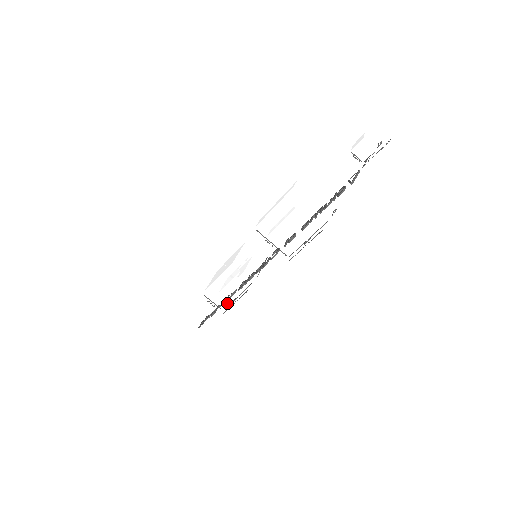
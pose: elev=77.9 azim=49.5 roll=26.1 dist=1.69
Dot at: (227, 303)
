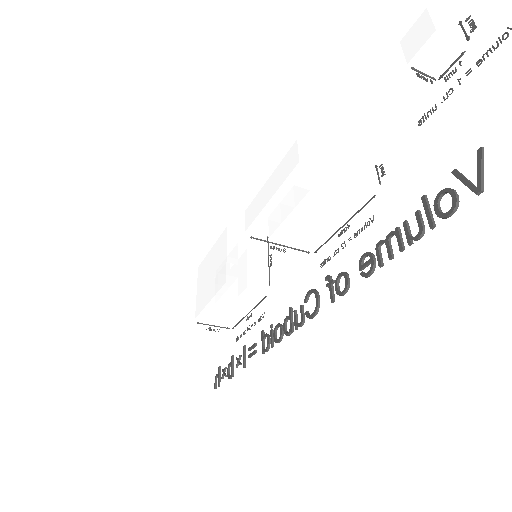
Dot at: (234, 320)
